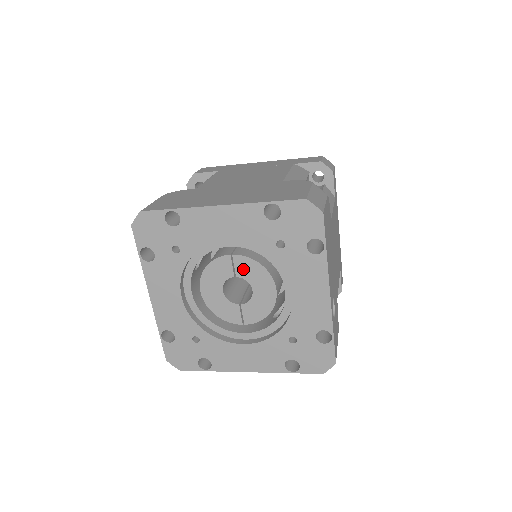
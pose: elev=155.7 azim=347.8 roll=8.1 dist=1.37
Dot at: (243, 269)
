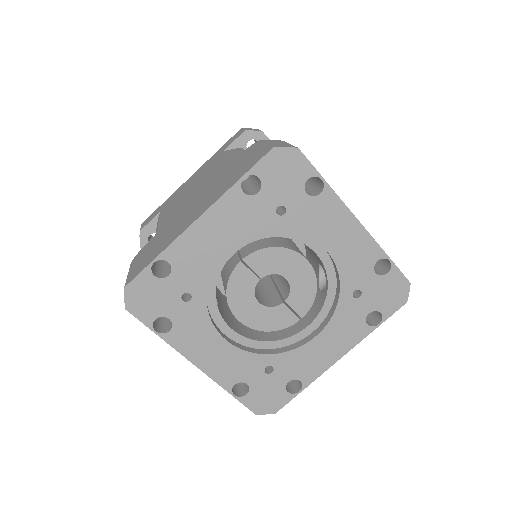
Dot at: (262, 265)
